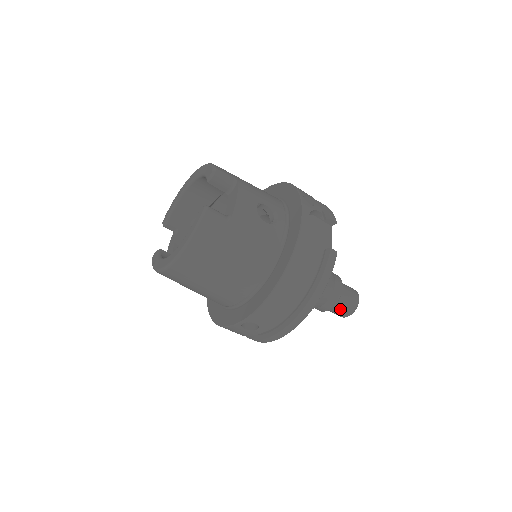
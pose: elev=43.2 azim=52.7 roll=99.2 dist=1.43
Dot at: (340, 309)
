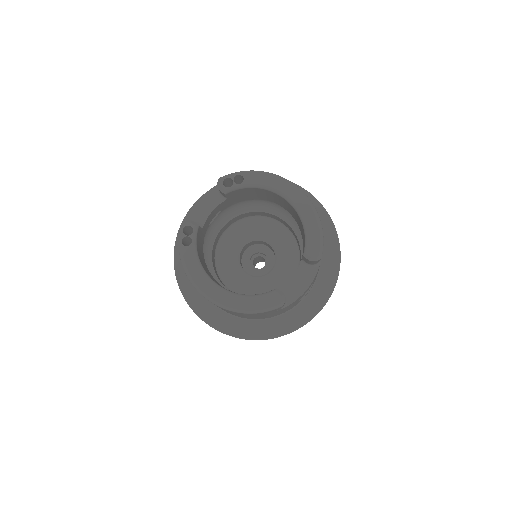
Dot at: occluded
